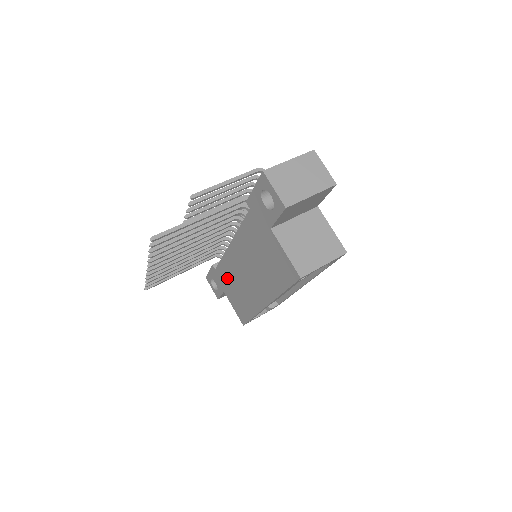
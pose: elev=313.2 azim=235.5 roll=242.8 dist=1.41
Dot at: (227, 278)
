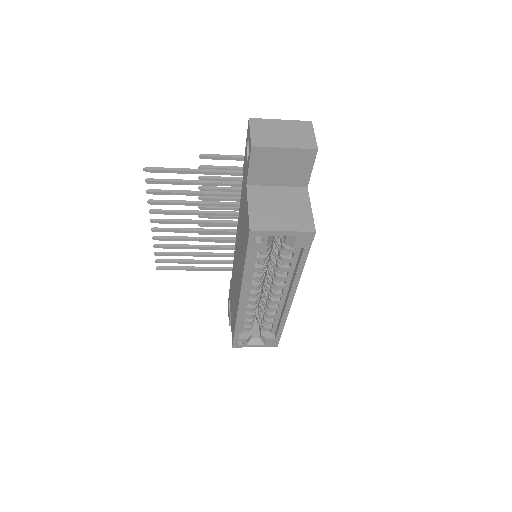
Dot at: occluded
